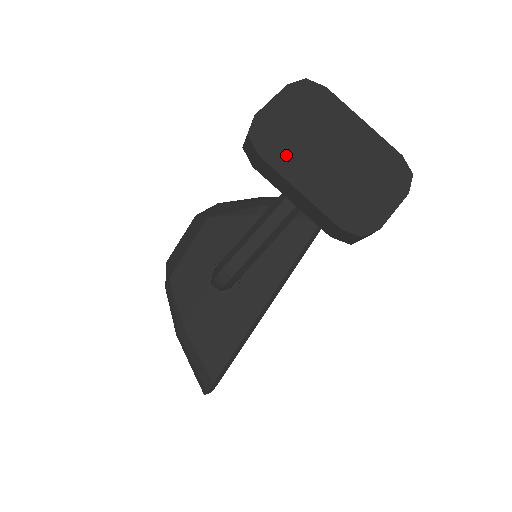
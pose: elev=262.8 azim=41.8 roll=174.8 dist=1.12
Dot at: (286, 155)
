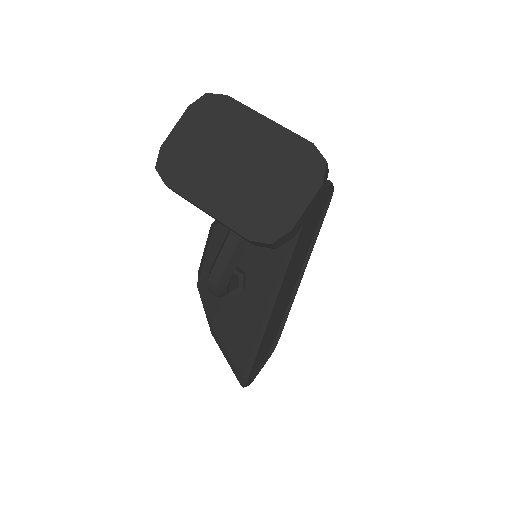
Dot at: (191, 178)
